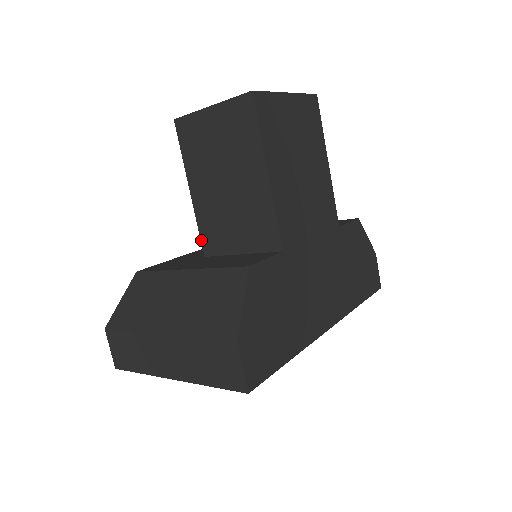
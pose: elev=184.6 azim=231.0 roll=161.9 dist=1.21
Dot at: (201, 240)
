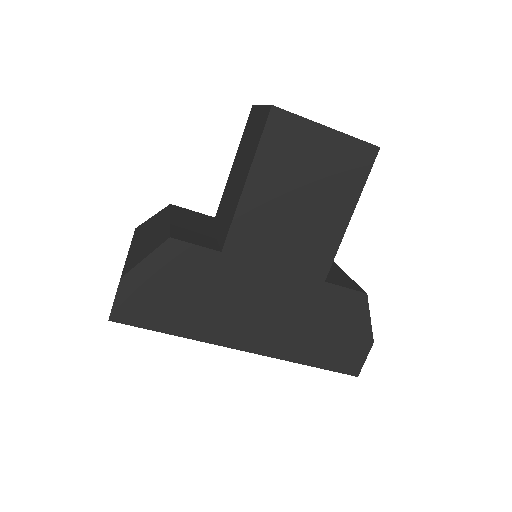
Dot at: (217, 211)
